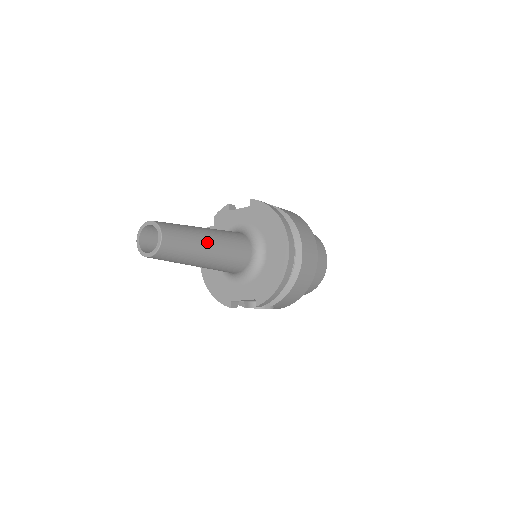
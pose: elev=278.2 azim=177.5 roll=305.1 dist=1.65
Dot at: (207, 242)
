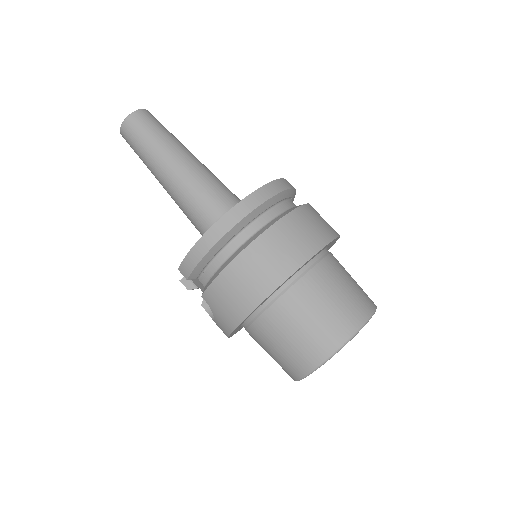
Dot at: (174, 155)
